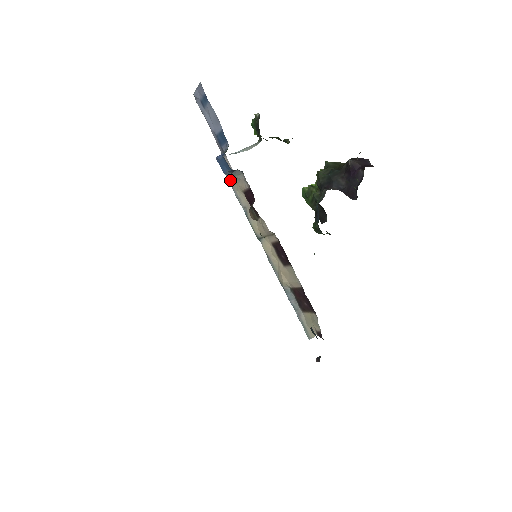
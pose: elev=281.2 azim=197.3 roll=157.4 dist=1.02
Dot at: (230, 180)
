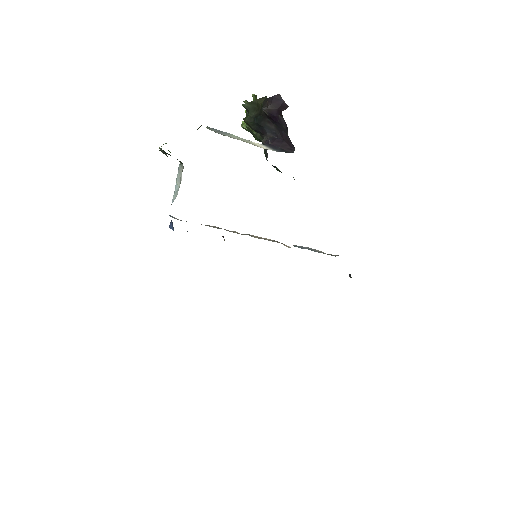
Dot at: occluded
